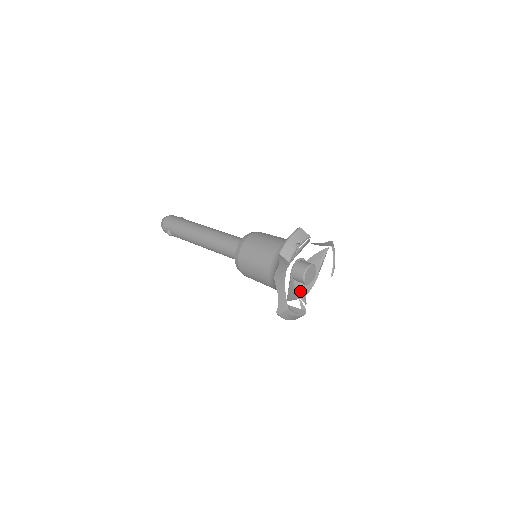
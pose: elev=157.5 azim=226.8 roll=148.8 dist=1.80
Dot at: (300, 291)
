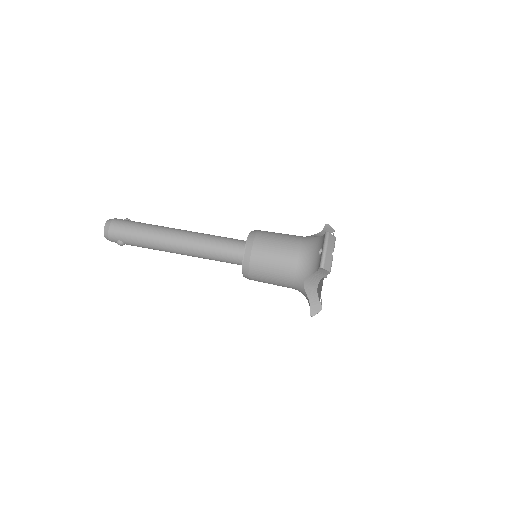
Dot at: occluded
